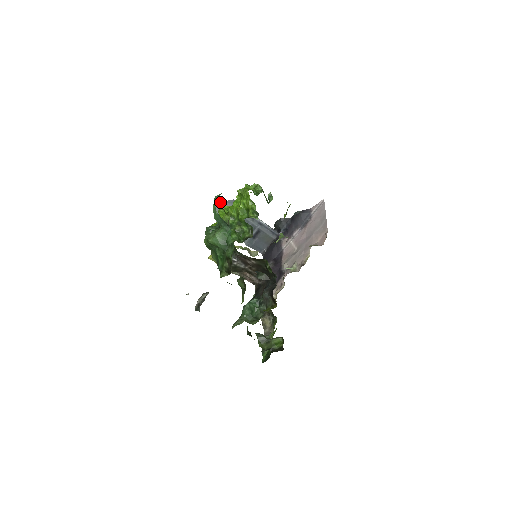
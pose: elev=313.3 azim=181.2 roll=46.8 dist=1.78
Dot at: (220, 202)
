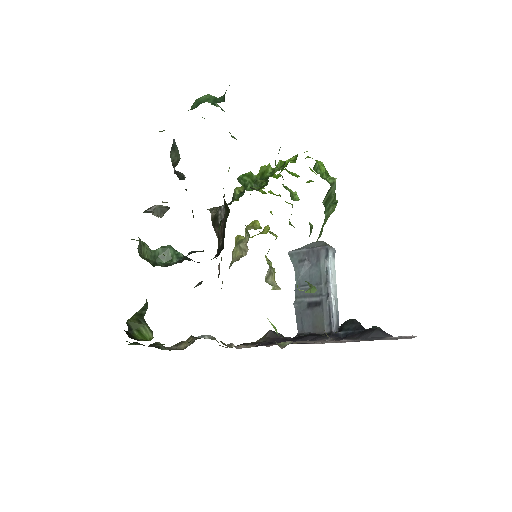
Dot at: (323, 241)
